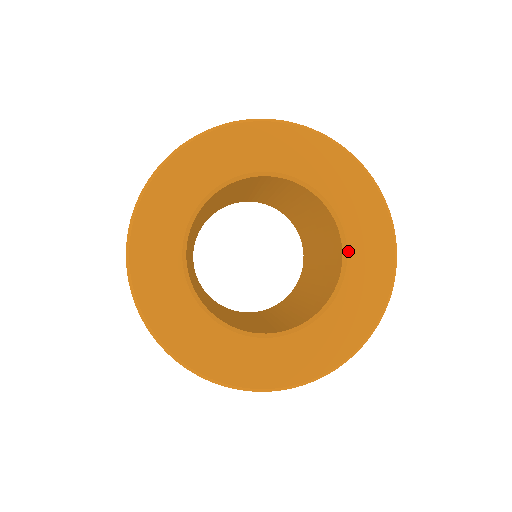
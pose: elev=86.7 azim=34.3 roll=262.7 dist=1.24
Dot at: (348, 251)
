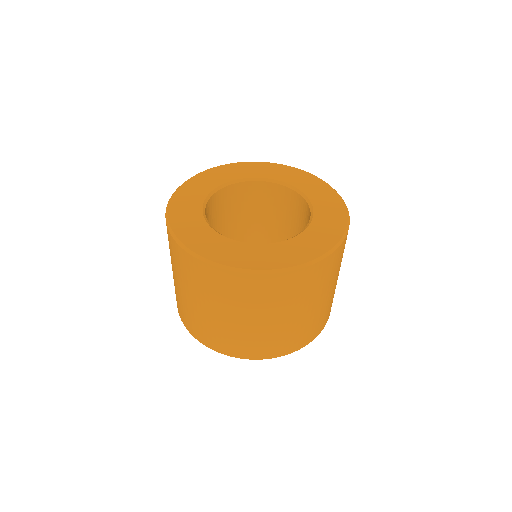
Dot at: (286, 183)
